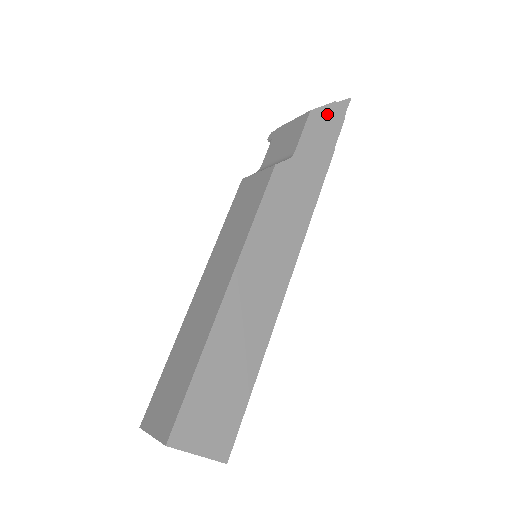
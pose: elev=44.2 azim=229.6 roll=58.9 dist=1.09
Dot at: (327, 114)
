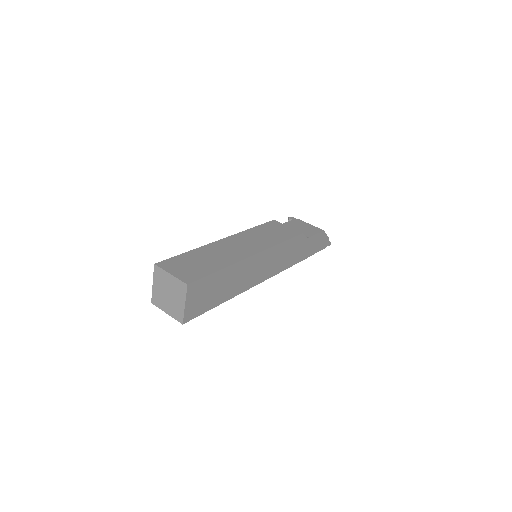
Dot at: (324, 239)
